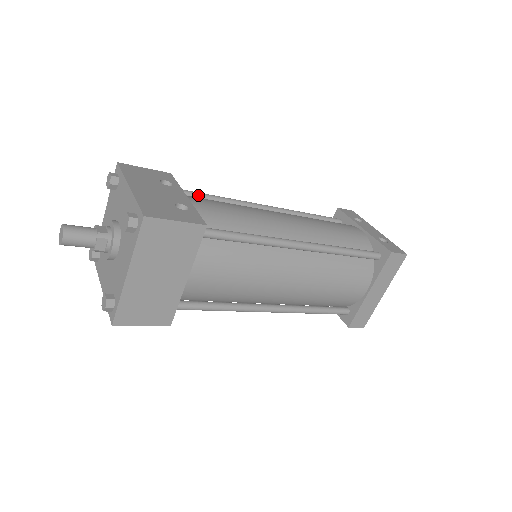
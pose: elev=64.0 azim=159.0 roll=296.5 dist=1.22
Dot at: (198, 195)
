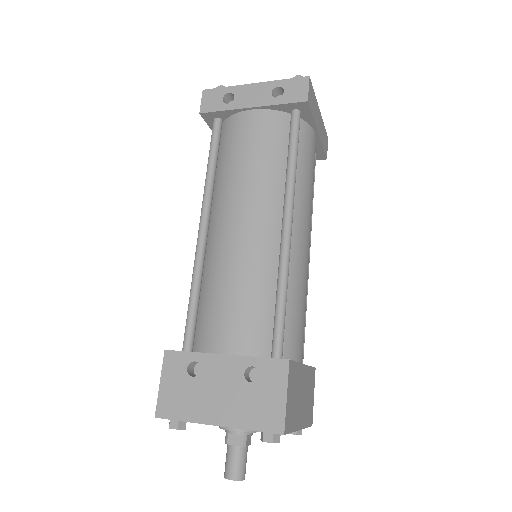
Dot at: (193, 320)
